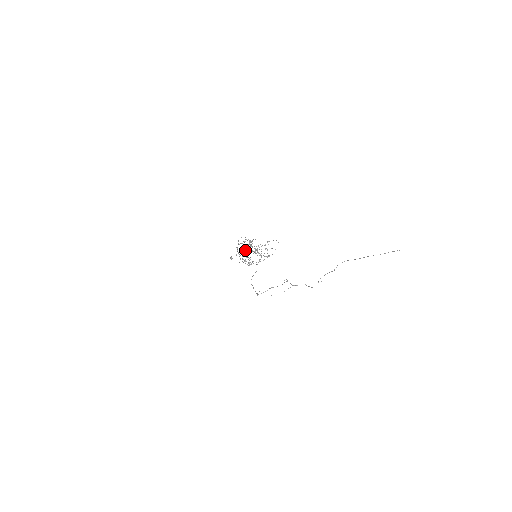
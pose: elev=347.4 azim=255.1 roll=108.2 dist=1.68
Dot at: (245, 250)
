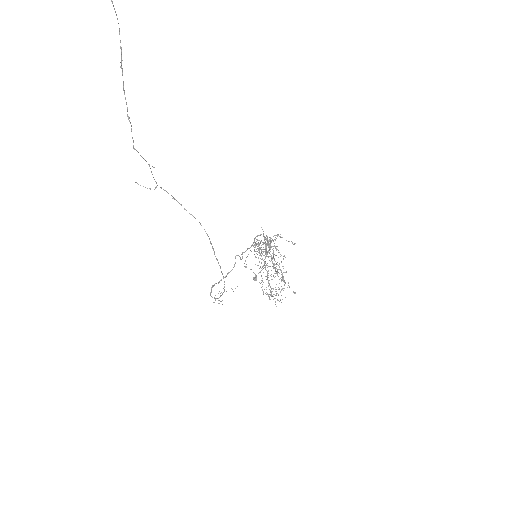
Dot at: (251, 246)
